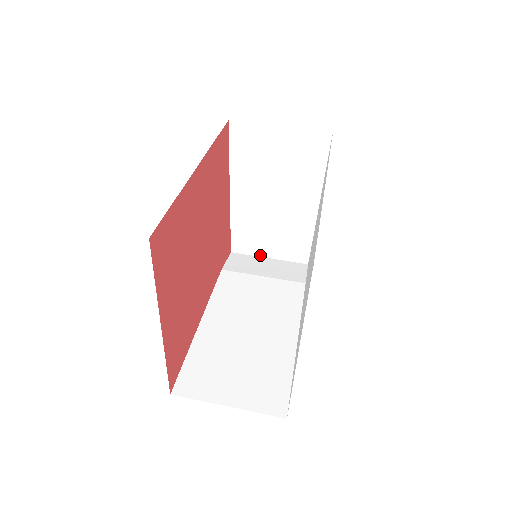
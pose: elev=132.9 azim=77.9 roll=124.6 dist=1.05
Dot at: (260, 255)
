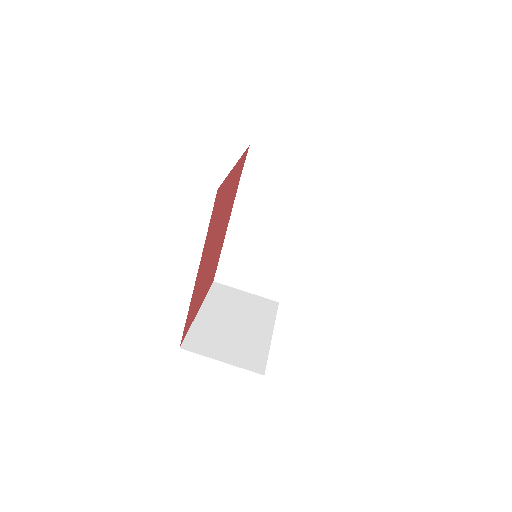
Dot at: (277, 154)
